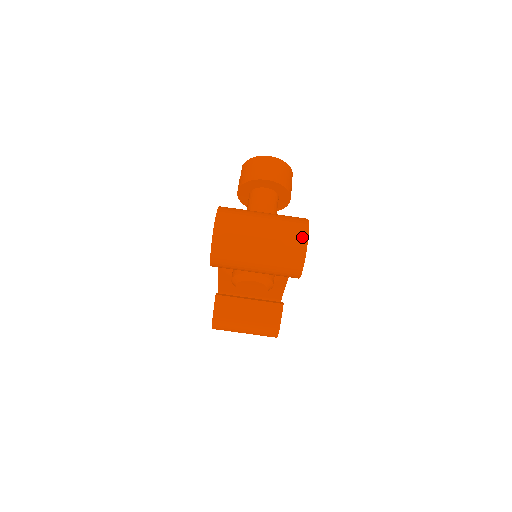
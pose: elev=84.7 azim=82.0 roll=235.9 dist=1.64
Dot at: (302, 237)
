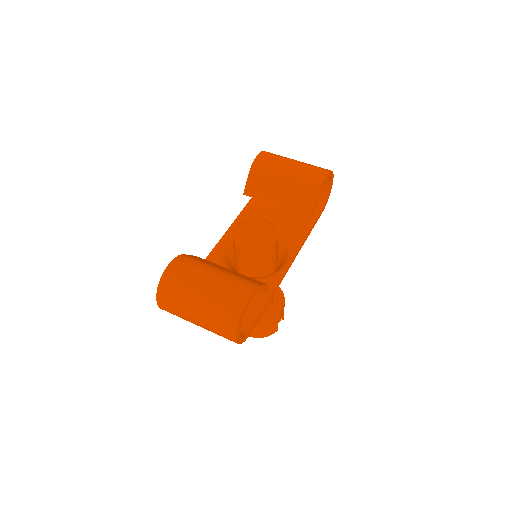
Dot at: occluded
